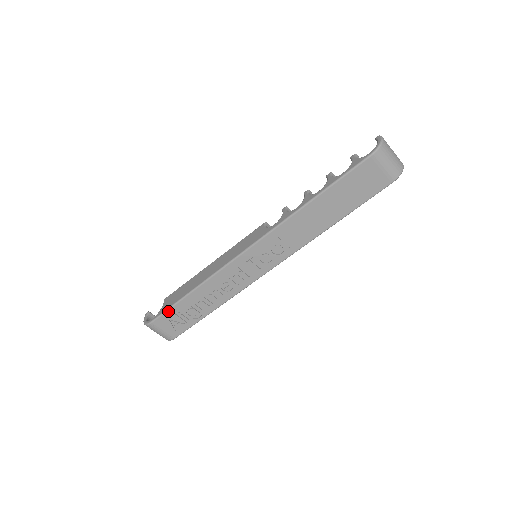
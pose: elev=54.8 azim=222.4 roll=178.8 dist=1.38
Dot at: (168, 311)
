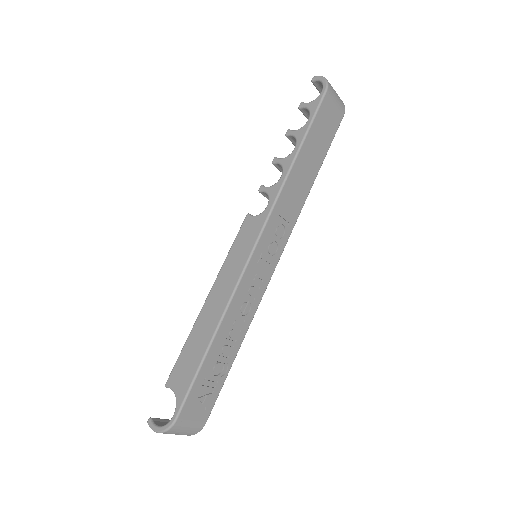
Dot at: (193, 387)
